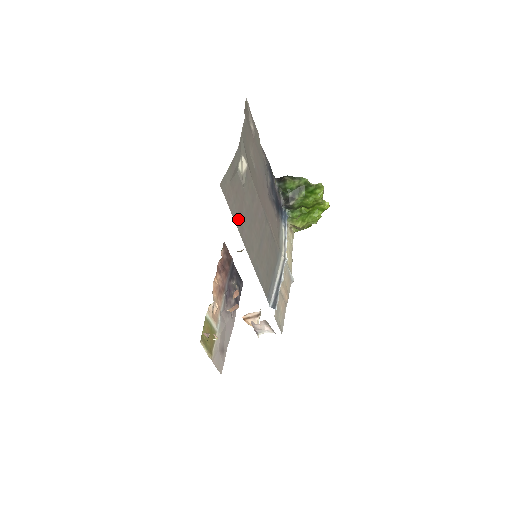
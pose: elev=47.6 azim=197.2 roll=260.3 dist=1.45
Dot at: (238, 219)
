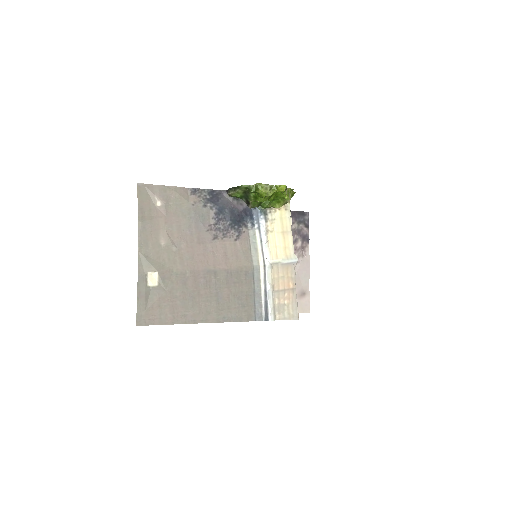
Dot at: (174, 318)
